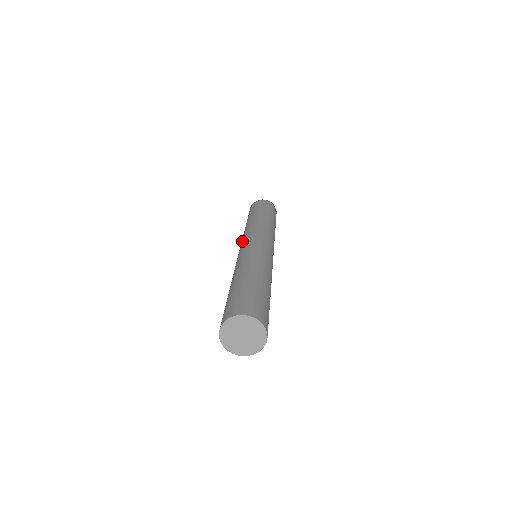
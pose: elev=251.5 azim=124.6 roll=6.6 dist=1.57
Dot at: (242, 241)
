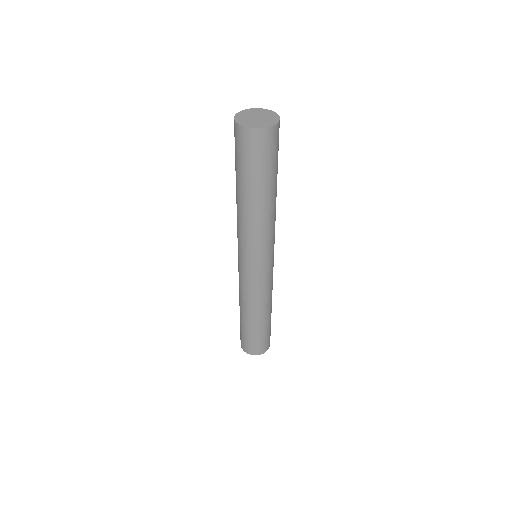
Dot at: (238, 268)
